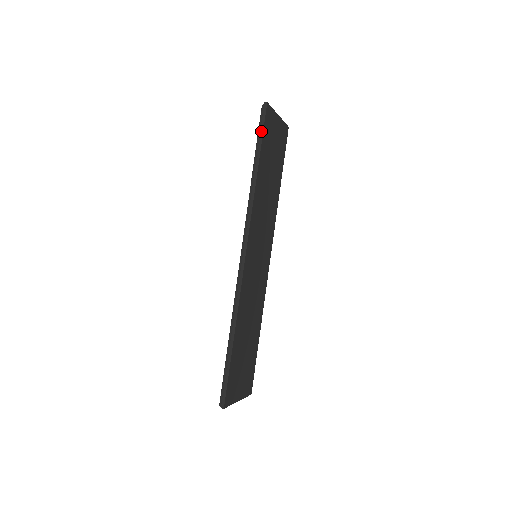
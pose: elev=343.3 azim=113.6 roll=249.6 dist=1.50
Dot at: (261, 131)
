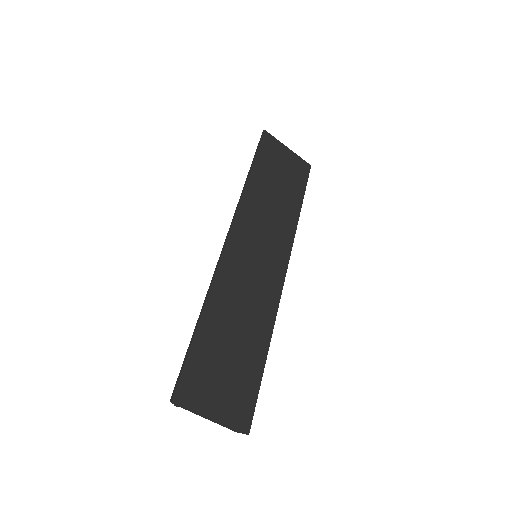
Dot at: (257, 148)
